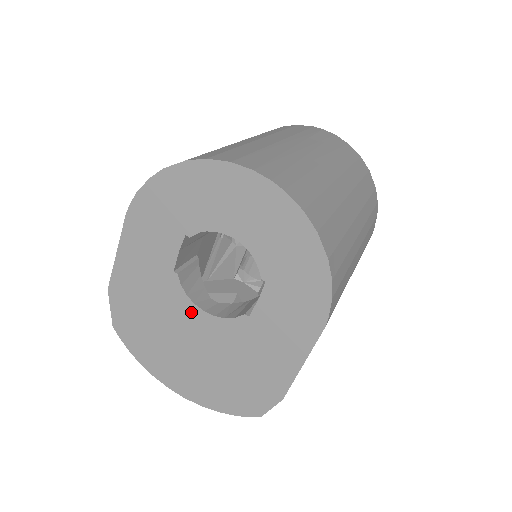
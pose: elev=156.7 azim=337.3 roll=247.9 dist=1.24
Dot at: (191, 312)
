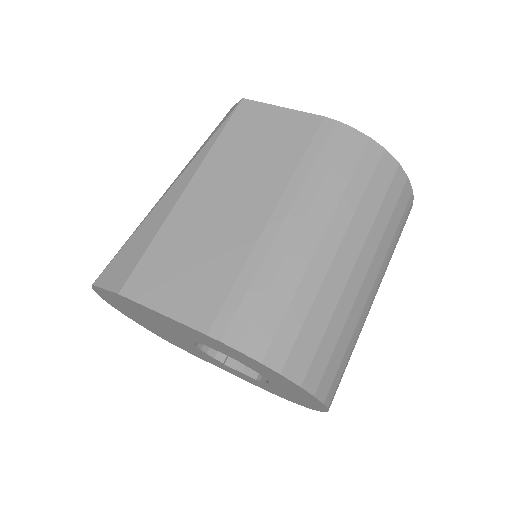
Dot at: (185, 340)
